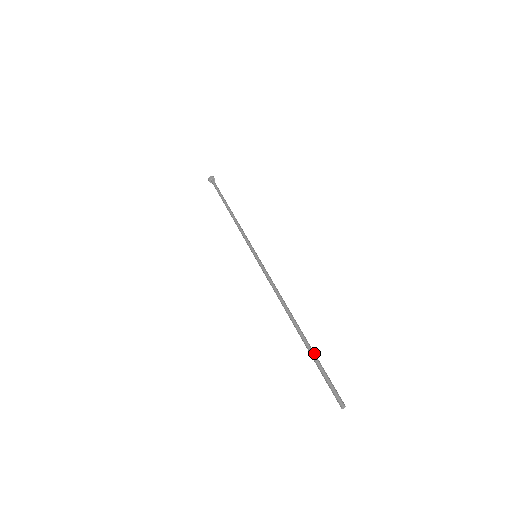
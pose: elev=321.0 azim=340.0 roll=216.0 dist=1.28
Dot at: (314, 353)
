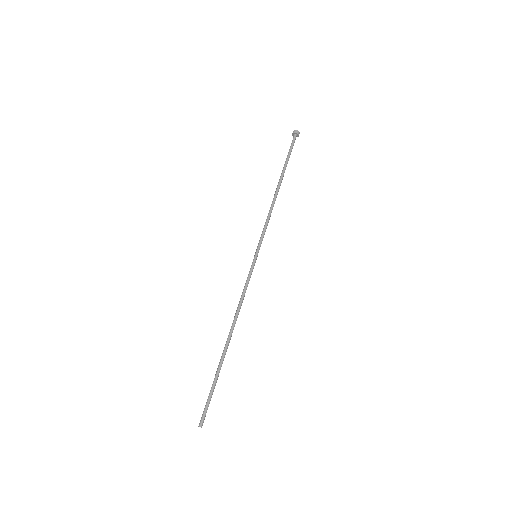
Dot at: (218, 376)
